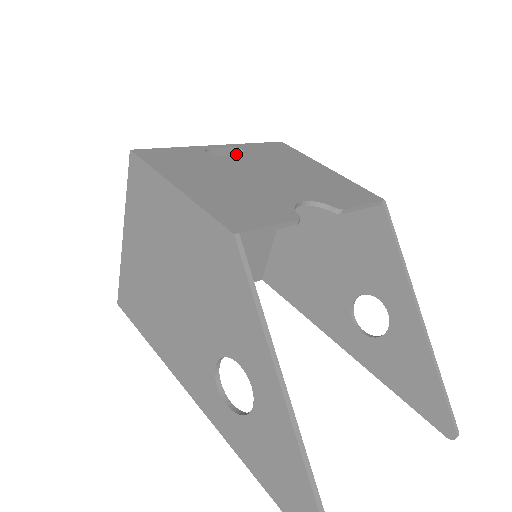
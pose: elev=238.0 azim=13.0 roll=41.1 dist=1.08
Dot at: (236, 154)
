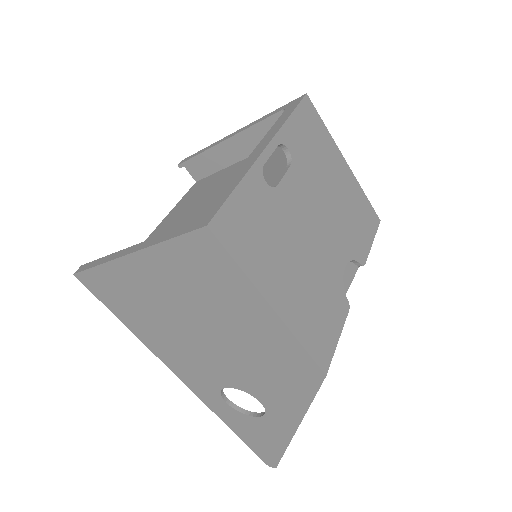
Dot at: occluded
